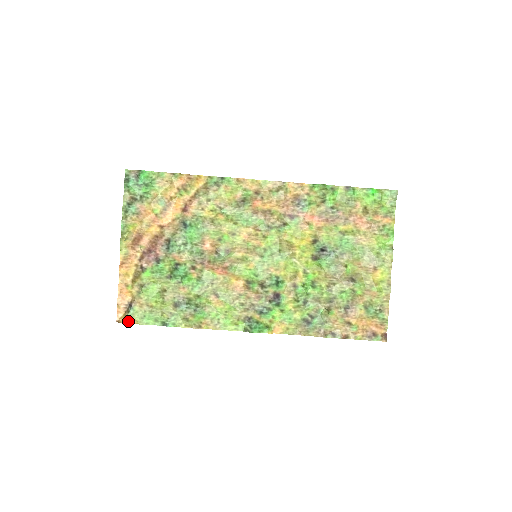
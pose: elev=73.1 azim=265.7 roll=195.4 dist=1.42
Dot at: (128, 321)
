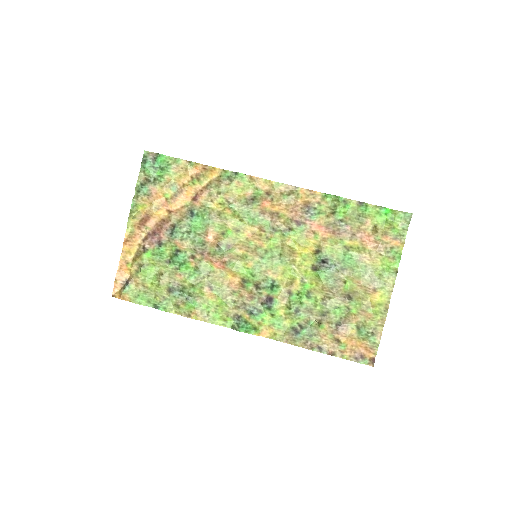
Dot at: (122, 297)
